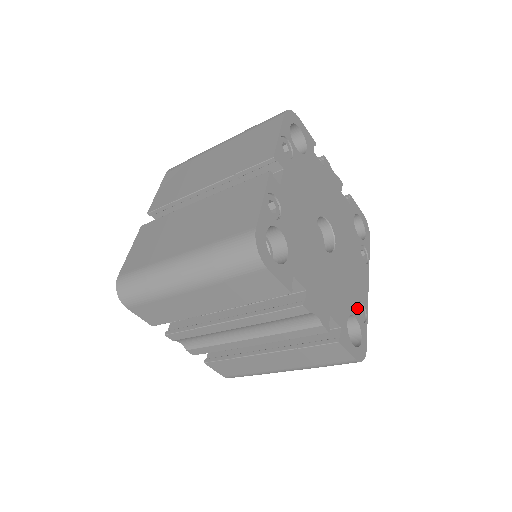
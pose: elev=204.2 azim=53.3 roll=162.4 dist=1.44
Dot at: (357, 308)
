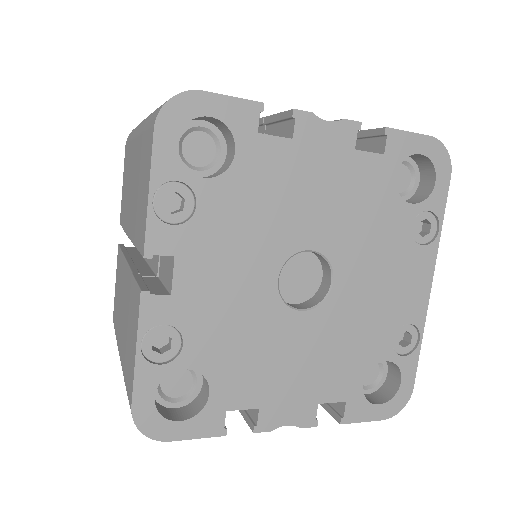
Dot at: (395, 340)
